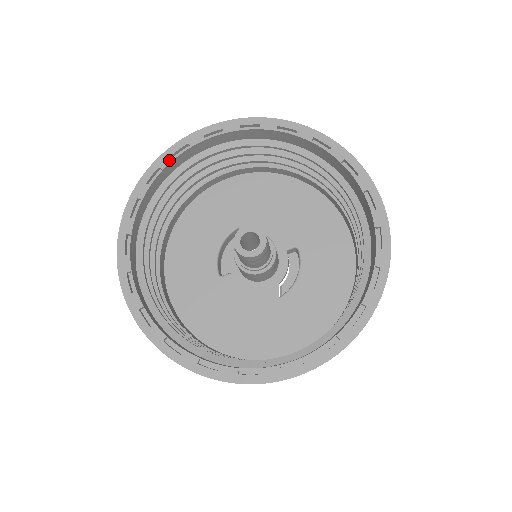
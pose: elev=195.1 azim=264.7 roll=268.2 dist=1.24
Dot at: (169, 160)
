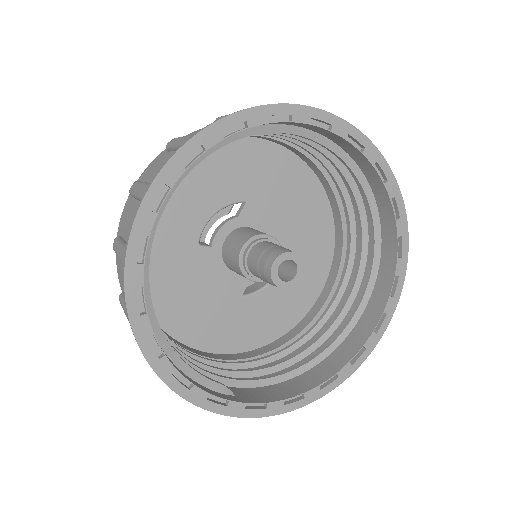
Dot at: (262, 120)
